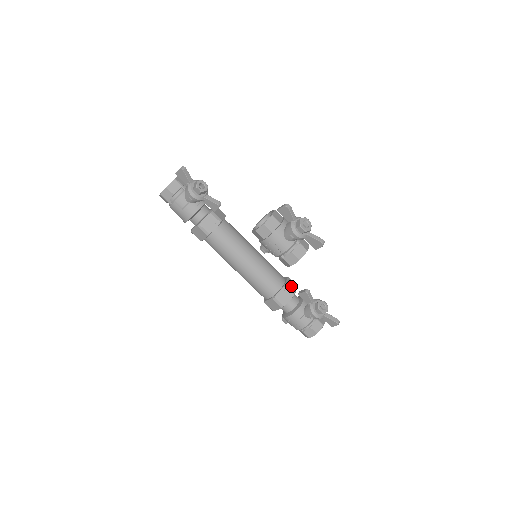
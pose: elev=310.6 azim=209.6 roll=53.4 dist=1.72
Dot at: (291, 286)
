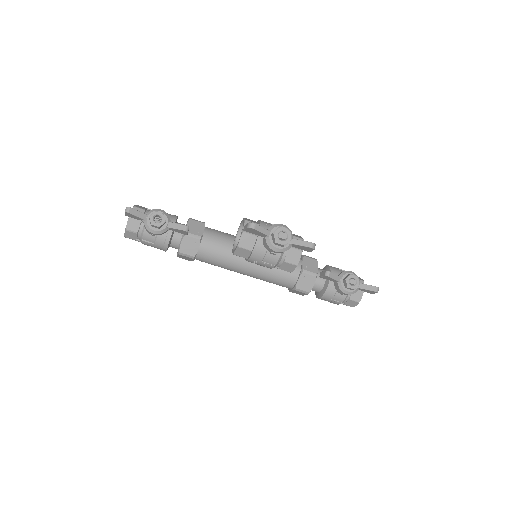
Dot at: (310, 267)
